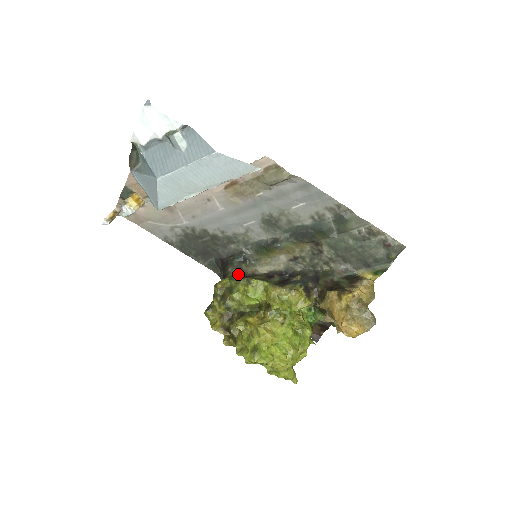
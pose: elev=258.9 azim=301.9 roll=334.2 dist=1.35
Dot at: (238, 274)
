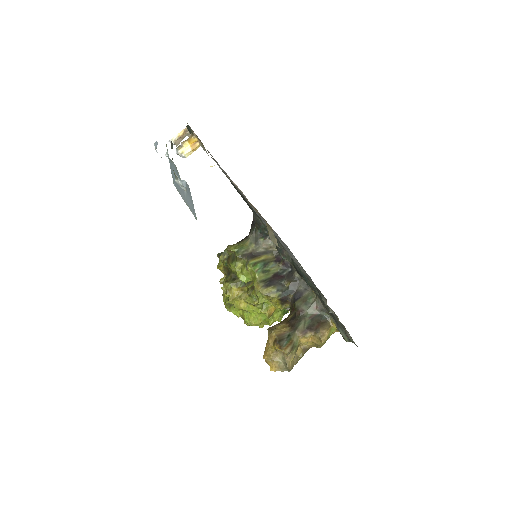
Dot at: (249, 247)
